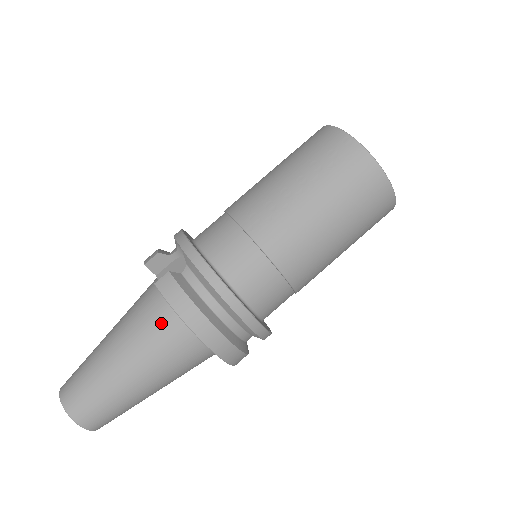
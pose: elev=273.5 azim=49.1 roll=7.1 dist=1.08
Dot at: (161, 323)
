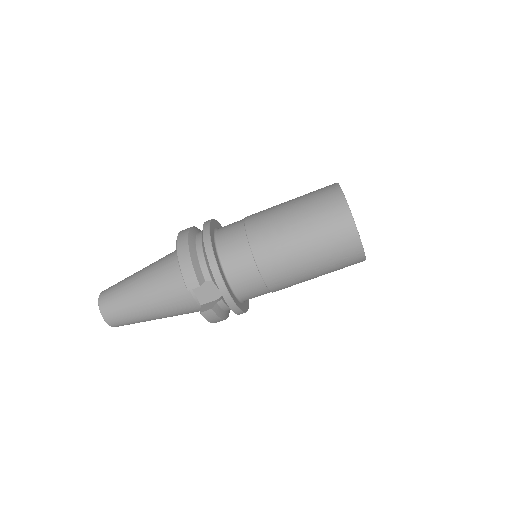
Dot at: (192, 311)
